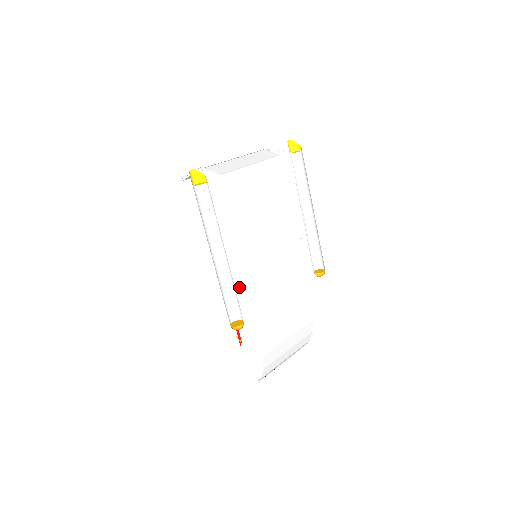
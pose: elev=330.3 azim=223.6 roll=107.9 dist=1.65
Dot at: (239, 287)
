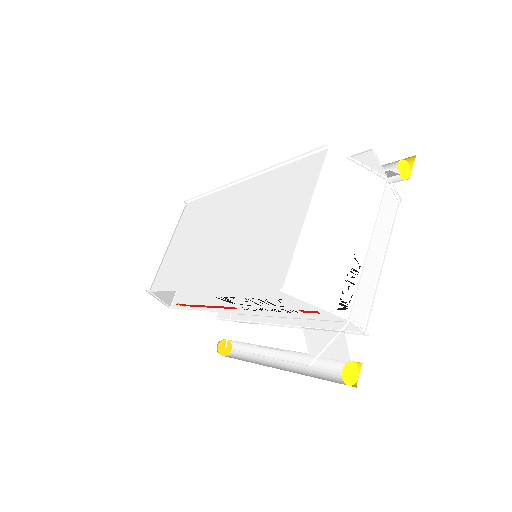
Dot at: occluded
